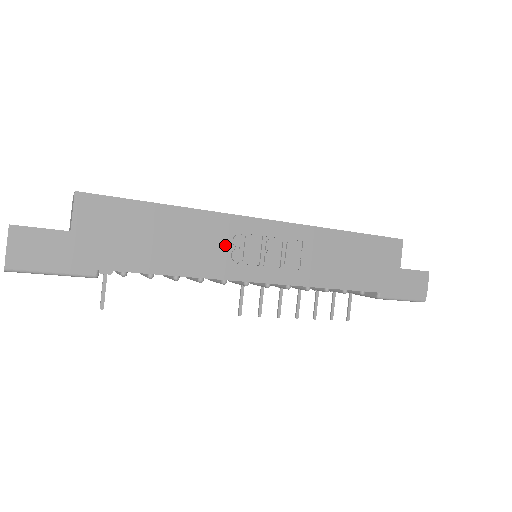
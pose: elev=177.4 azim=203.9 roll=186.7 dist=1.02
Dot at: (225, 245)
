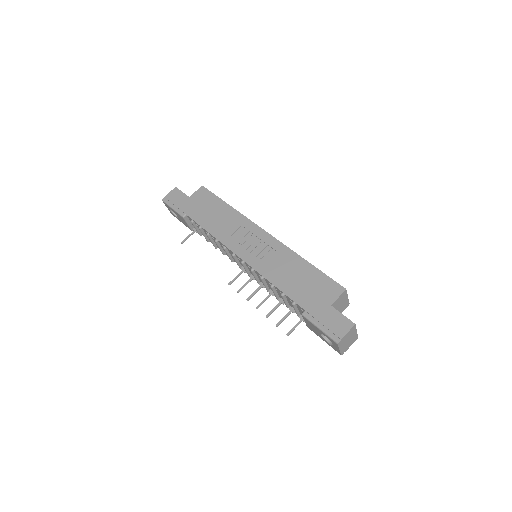
Dot at: (238, 232)
